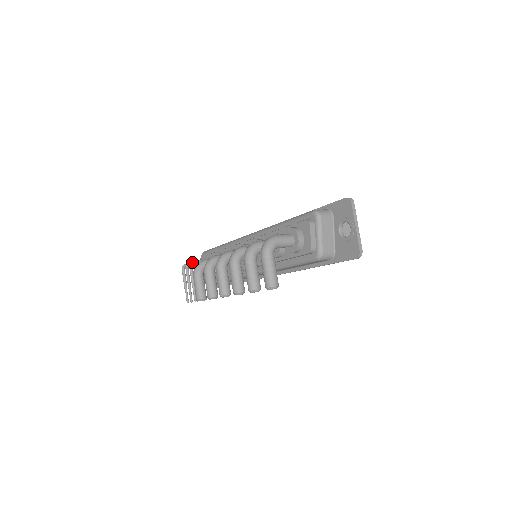
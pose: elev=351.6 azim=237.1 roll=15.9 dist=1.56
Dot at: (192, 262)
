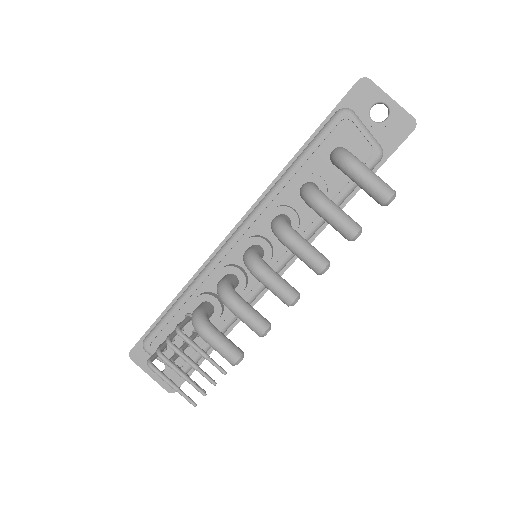
Dot at: (168, 338)
